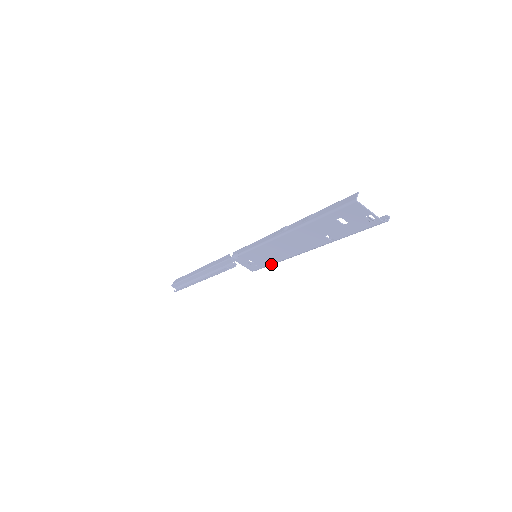
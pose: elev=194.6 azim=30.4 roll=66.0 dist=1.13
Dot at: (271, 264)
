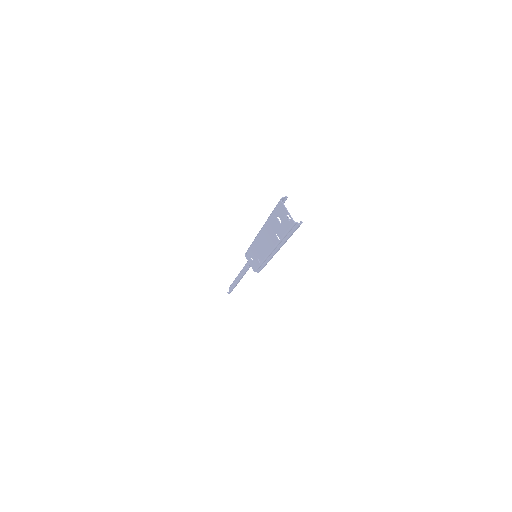
Dot at: (260, 264)
